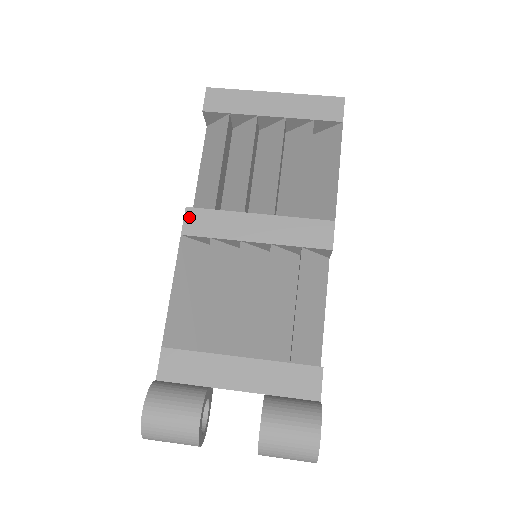
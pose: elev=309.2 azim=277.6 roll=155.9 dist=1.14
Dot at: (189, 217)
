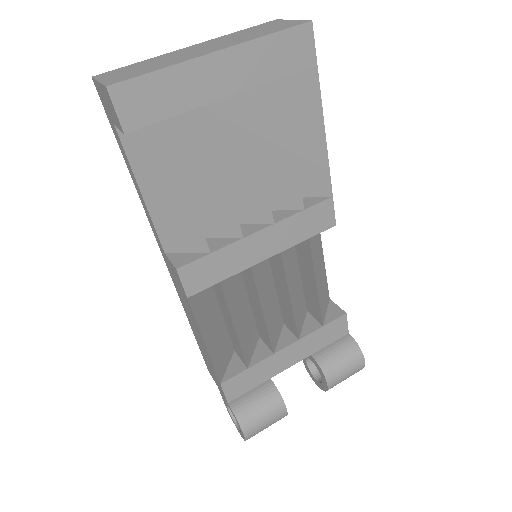
Dot at: (186, 277)
